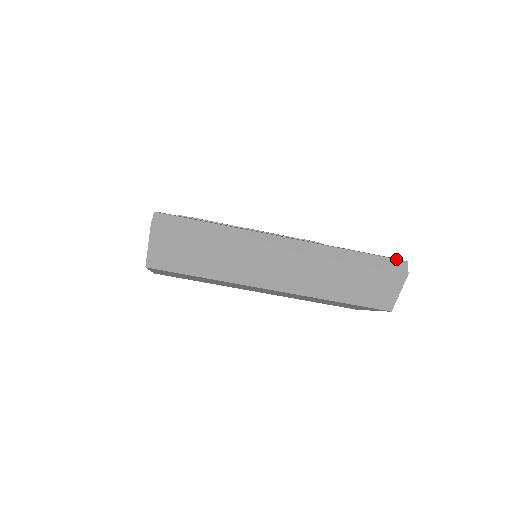
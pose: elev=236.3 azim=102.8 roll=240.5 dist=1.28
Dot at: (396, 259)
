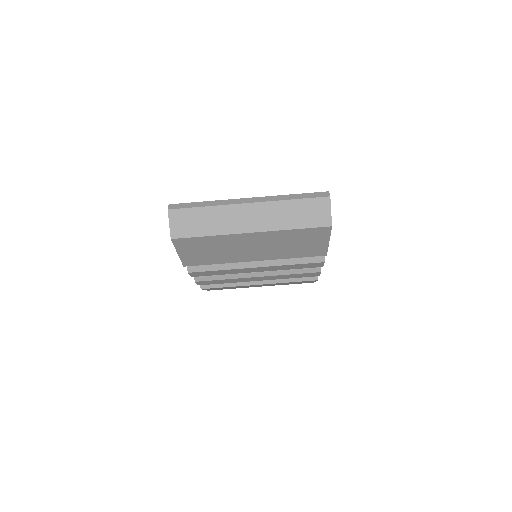
Dot at: (321, 192)
